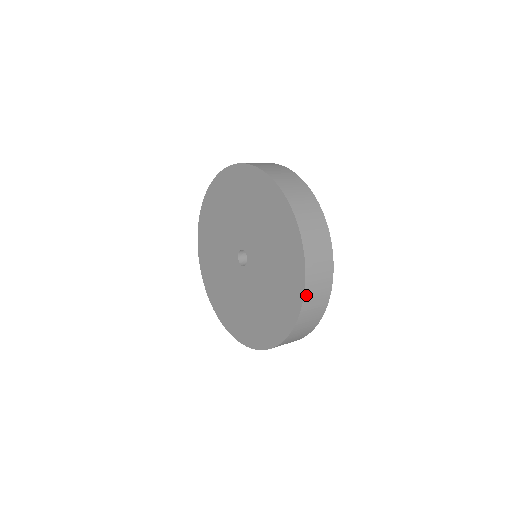
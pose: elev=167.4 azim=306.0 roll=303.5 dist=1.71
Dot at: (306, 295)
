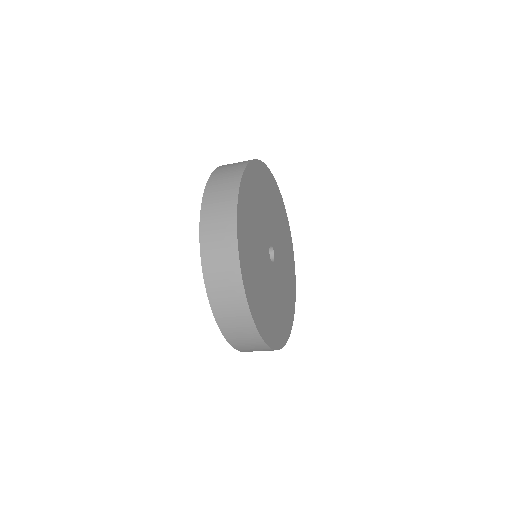
Dot at: (213, 176)
